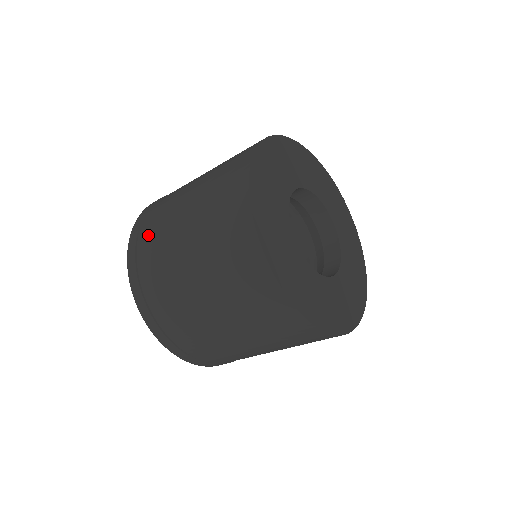
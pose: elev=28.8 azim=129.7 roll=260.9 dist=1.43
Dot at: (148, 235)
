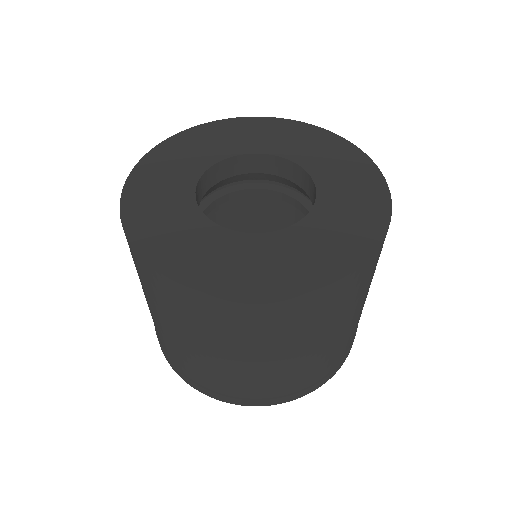
Dot at: occluded
